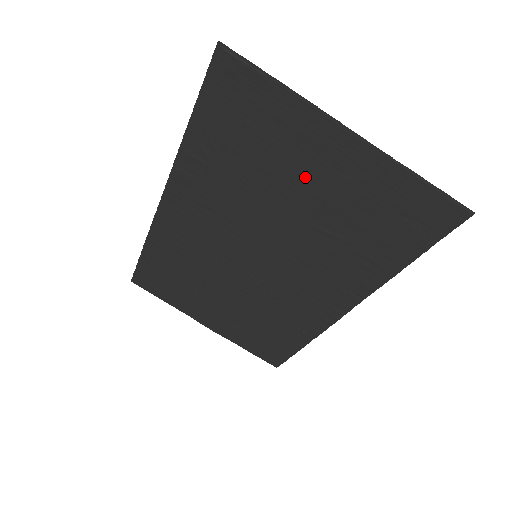
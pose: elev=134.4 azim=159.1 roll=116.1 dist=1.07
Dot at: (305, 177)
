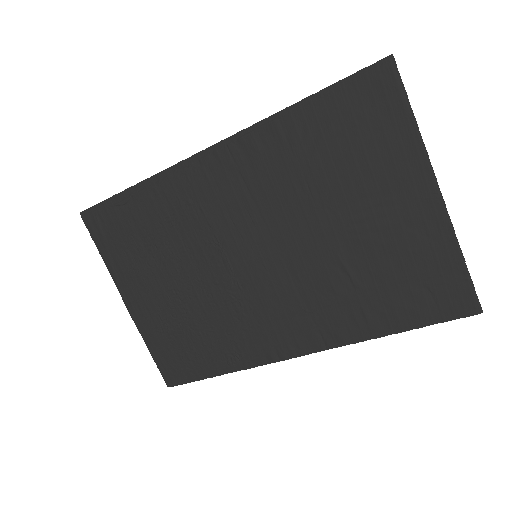
Dot at: (368, 208)
